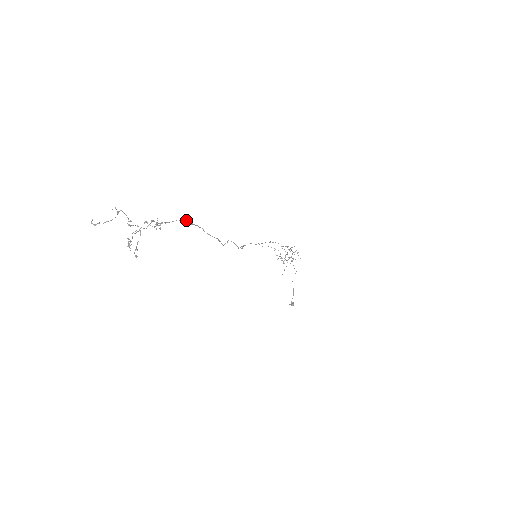
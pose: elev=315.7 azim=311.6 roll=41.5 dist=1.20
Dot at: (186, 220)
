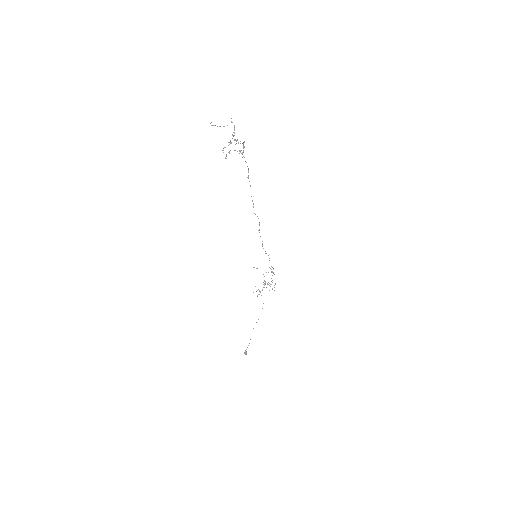
Dot at: (248, 170)
